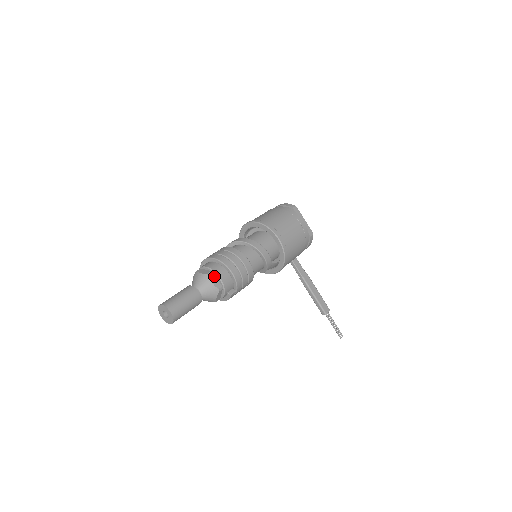
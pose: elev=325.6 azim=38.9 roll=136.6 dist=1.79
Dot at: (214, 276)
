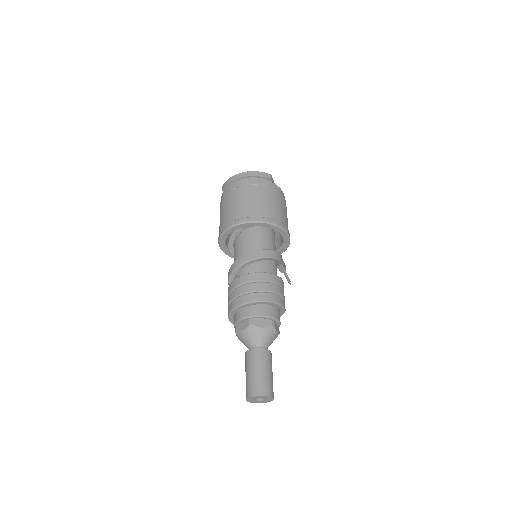
Dot at: (275, 324)
